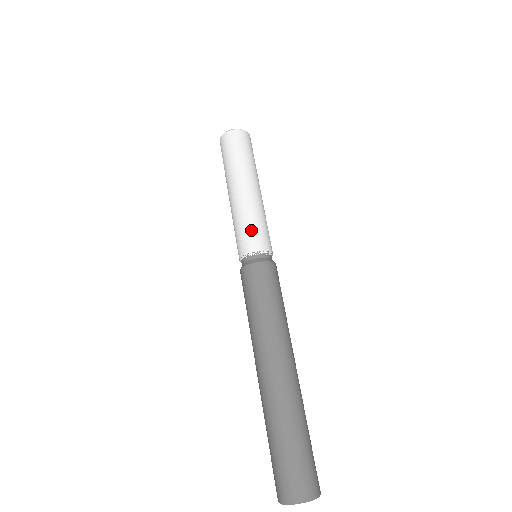
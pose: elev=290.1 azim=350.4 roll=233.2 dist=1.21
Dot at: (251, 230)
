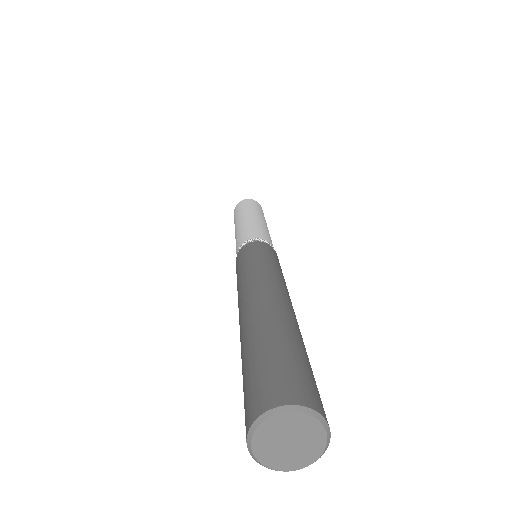
Dot at: (258, 230)
